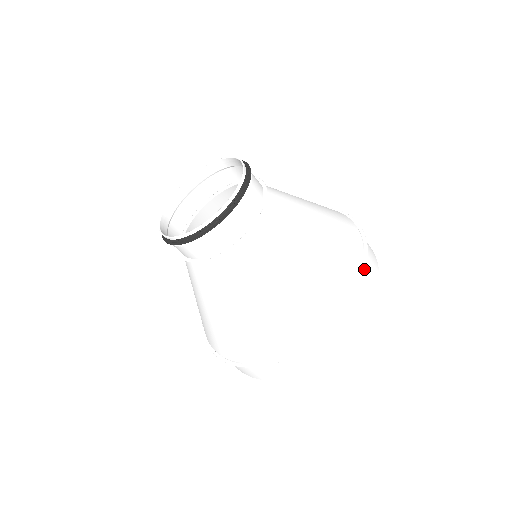
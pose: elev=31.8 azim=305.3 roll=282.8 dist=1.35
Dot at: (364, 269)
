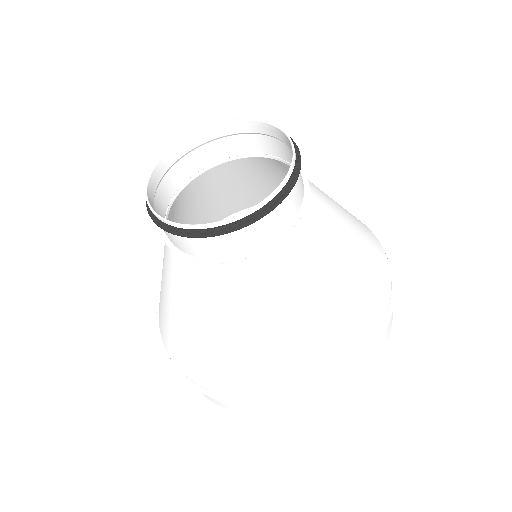
Dot at: (394, 285)
